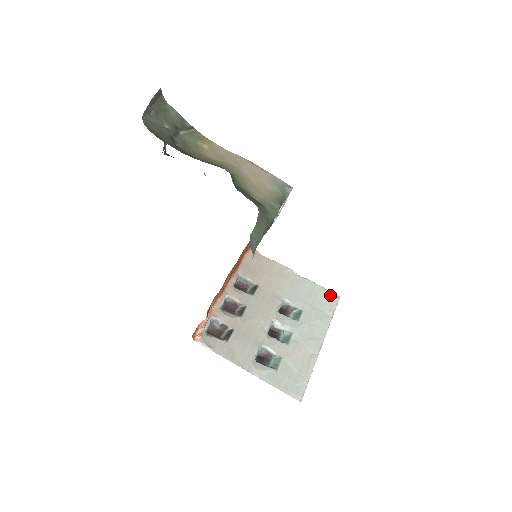
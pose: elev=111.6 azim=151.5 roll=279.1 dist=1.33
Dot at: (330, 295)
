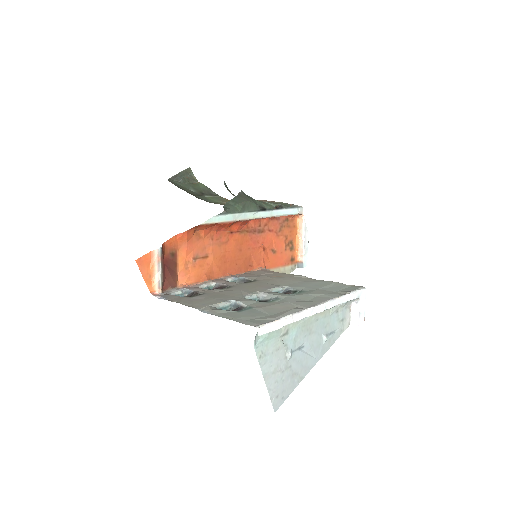
Dot at: (350, 286)
